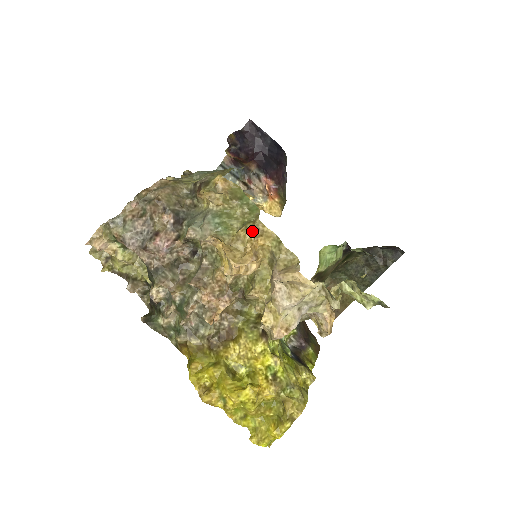
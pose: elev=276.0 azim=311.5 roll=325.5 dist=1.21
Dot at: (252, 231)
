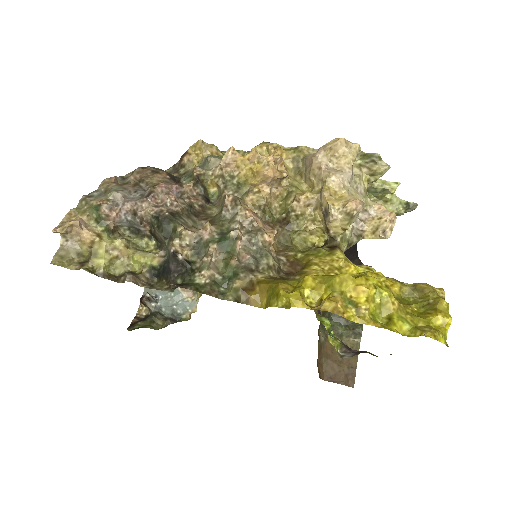
Dot at: (265, 144)
